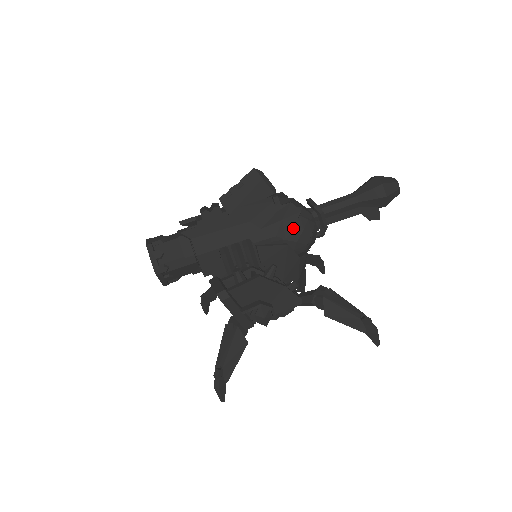
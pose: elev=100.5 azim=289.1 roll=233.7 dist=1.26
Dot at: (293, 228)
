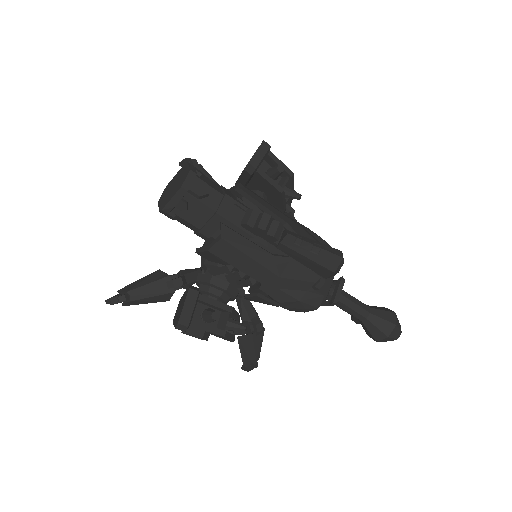
Dot at: (298, 307)
